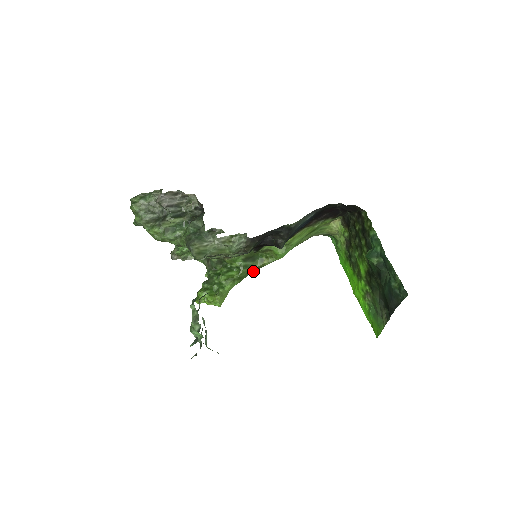
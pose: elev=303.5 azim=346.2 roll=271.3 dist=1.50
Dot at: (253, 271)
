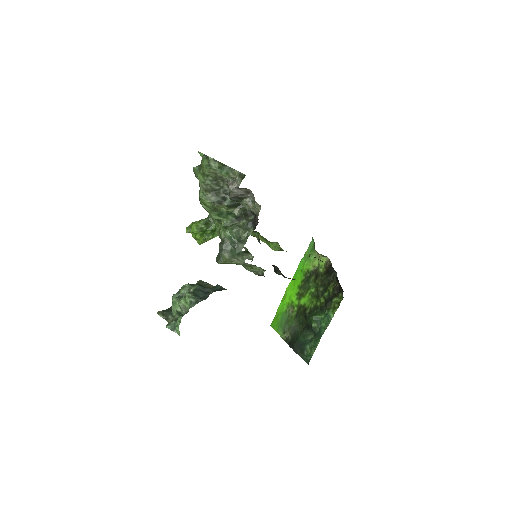
Dot at: occluded
